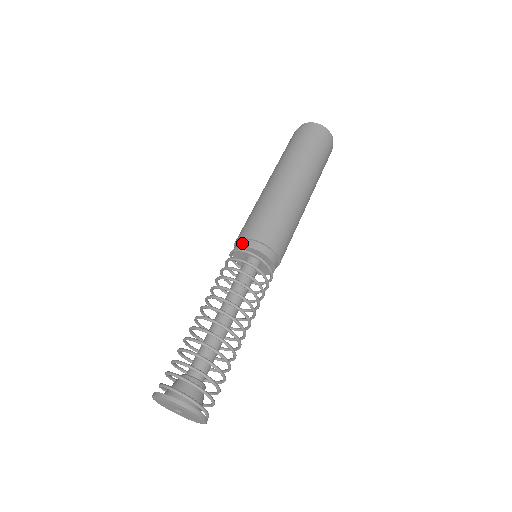
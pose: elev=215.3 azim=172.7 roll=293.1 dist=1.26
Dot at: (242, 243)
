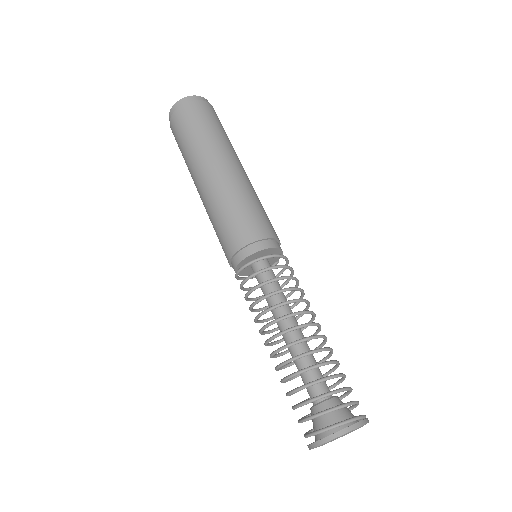
Dot at: (233, 266)
